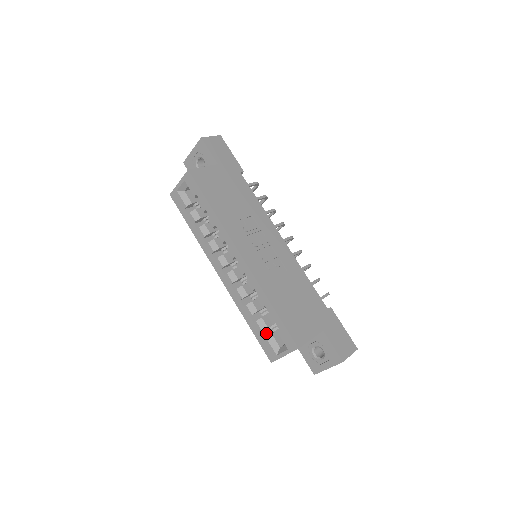
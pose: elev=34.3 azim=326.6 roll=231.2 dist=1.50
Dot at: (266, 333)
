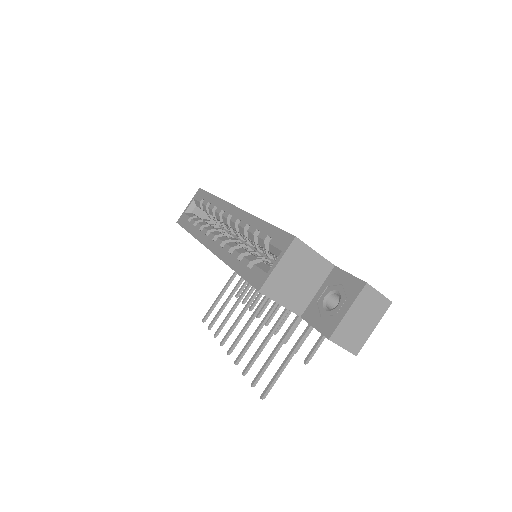
Dot at: occluded
